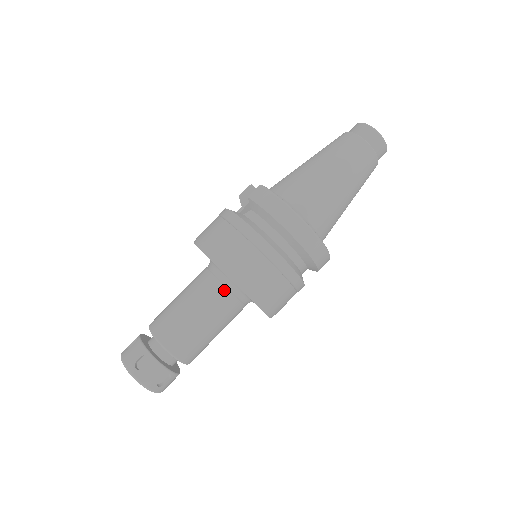
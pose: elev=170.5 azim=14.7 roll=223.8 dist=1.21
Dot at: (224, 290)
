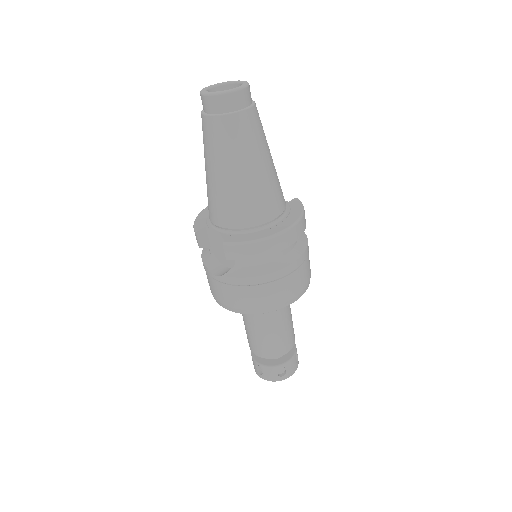
Dot at: occluded
